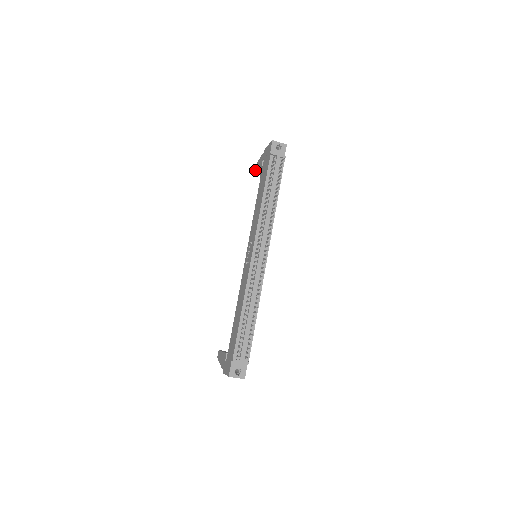
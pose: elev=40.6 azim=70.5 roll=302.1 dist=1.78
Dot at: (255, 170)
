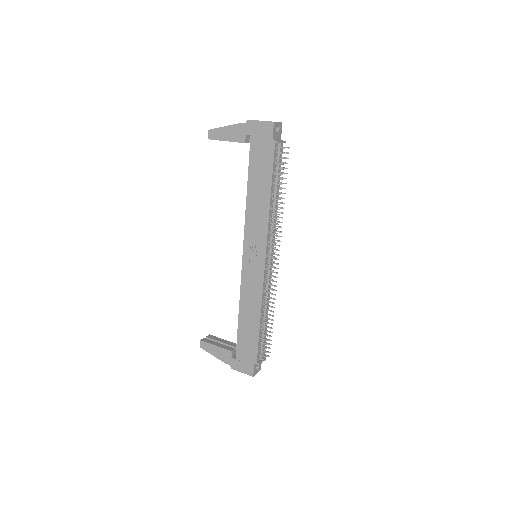
Dot at: (220, 137)
